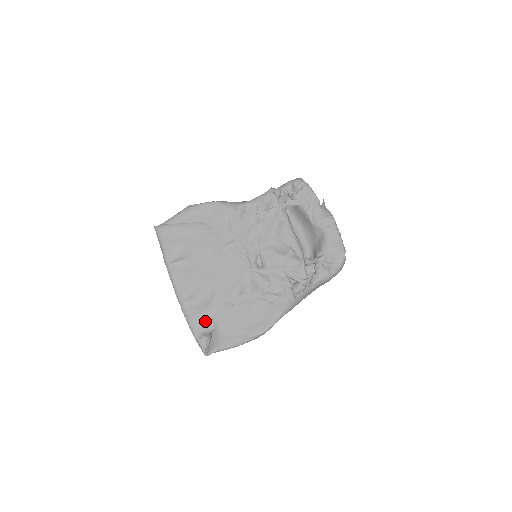
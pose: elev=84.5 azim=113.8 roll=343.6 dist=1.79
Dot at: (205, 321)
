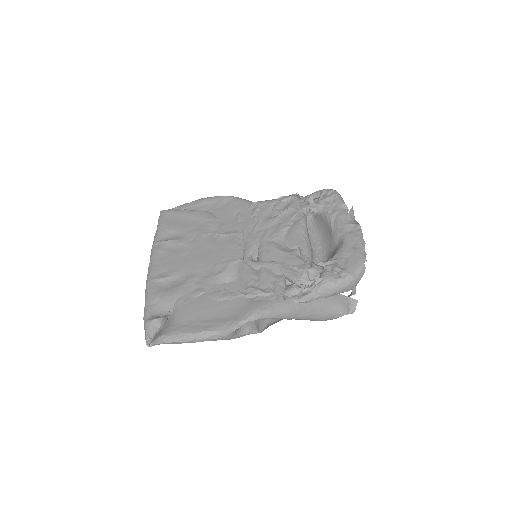
Dot at: (165, 304)
